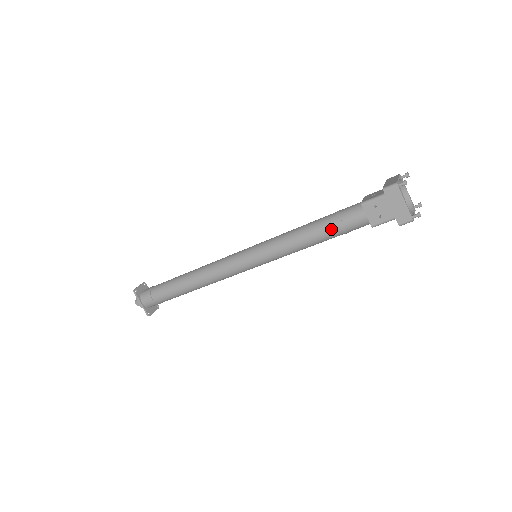
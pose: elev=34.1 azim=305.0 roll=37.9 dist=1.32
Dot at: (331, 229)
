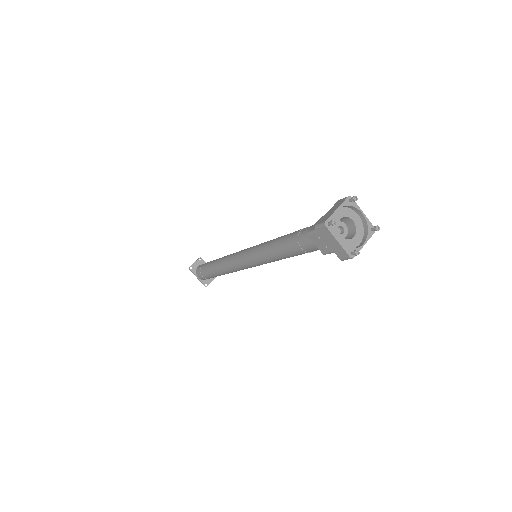
Dot at: (294, 250)
